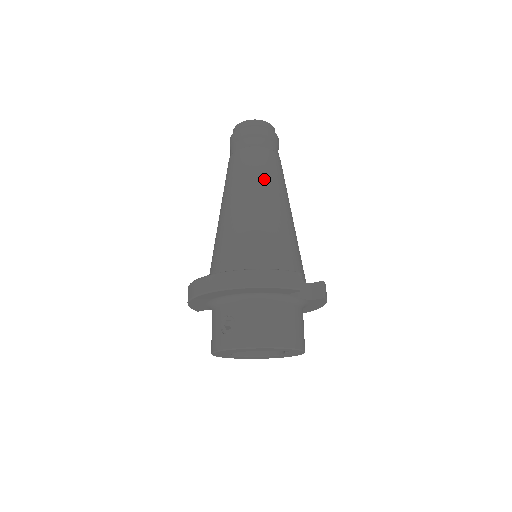
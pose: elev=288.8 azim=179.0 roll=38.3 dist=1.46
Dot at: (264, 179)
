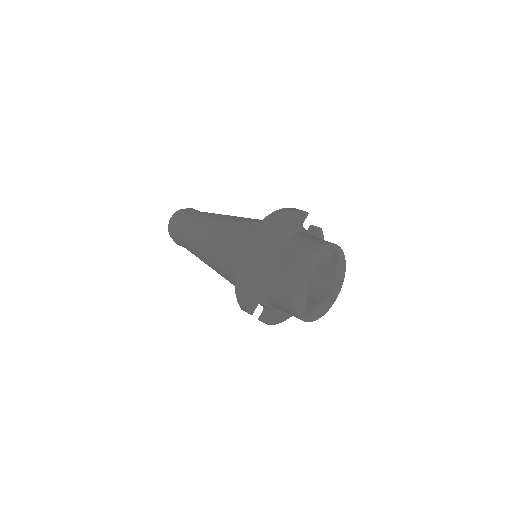
Dot at: (220, 215)
